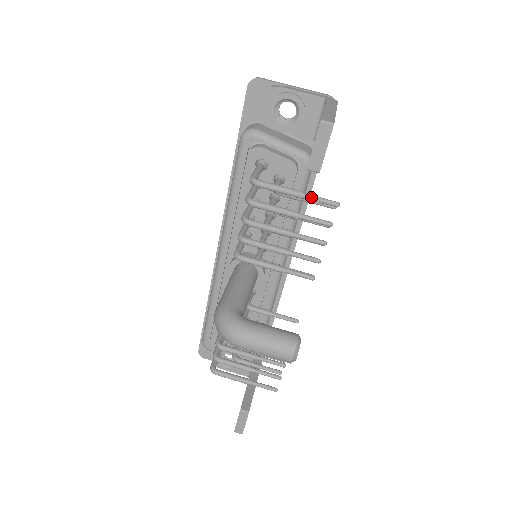
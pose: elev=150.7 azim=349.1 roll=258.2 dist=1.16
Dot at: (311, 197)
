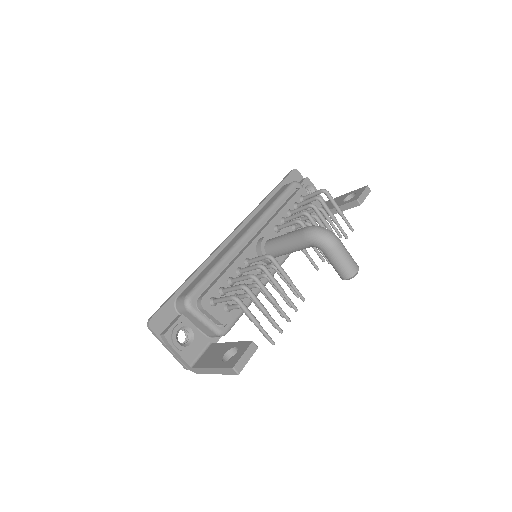
Dot at: (345, 217)
